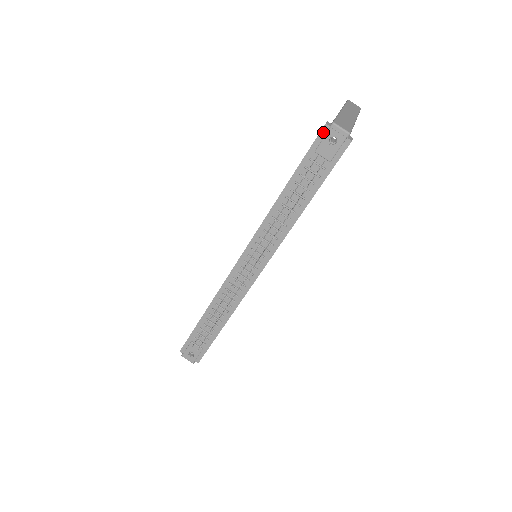
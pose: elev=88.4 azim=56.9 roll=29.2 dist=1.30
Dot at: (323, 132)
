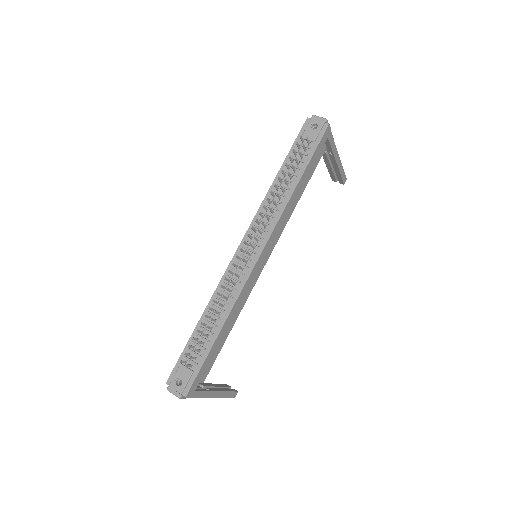
Dot at: (306, 123)
